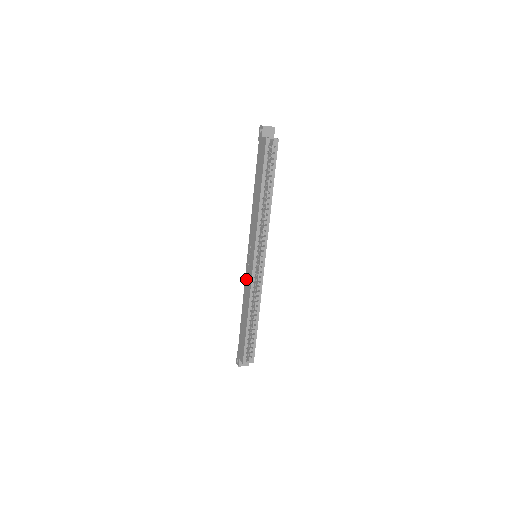
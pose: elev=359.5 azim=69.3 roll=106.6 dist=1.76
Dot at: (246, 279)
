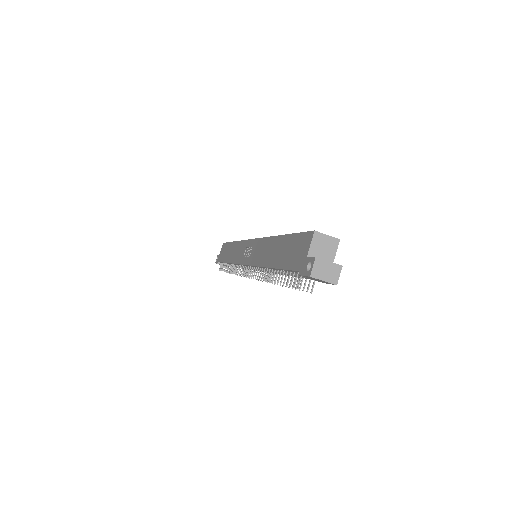
Dot at: (254, 259)
